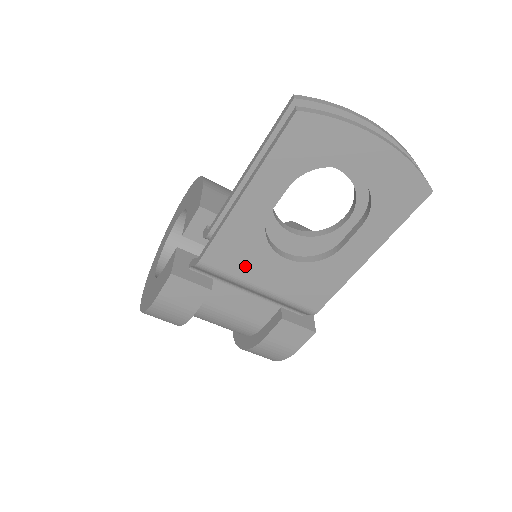
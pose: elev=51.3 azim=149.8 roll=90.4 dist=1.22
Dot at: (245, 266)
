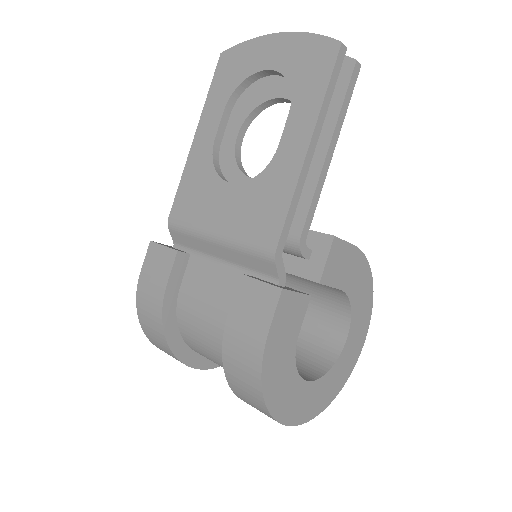
Dot at: (201, 208)
